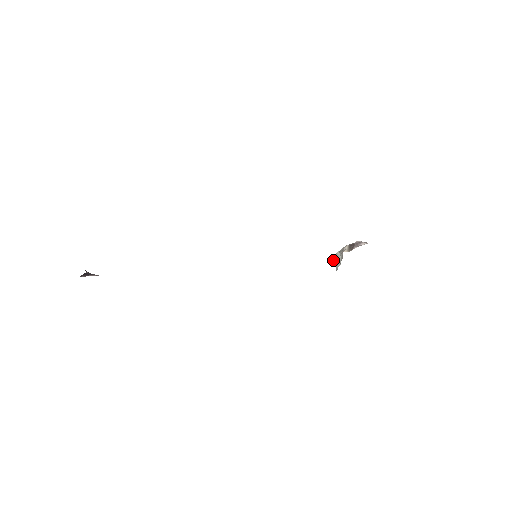
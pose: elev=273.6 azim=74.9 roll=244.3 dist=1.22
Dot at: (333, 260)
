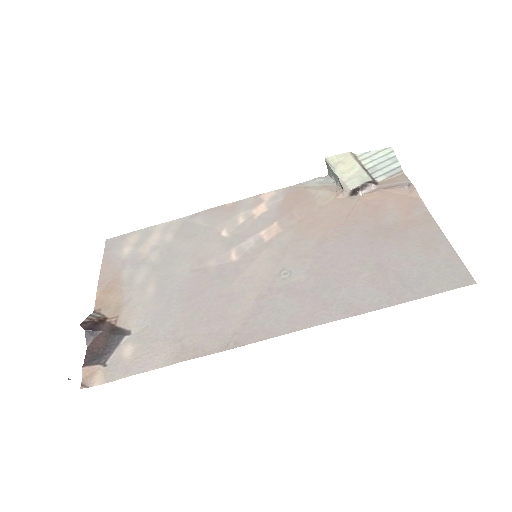
Dot at: (327, 164)
